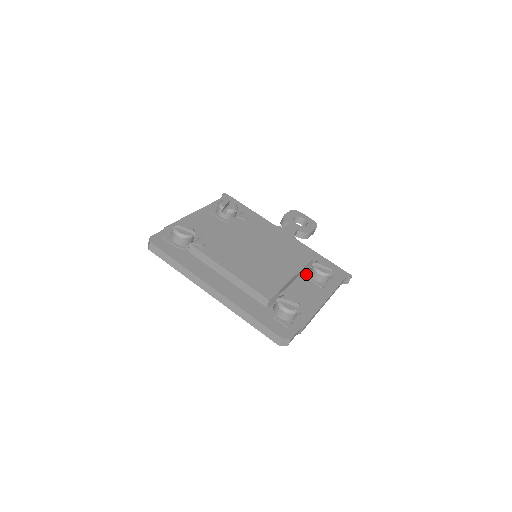
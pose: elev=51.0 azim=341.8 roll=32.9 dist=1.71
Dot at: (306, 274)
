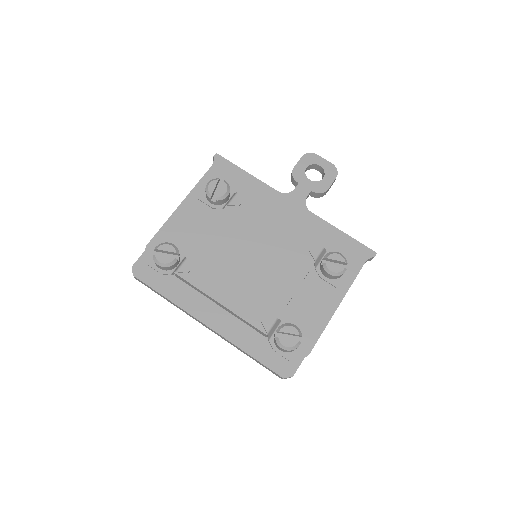
Dot at: (316, 270)
